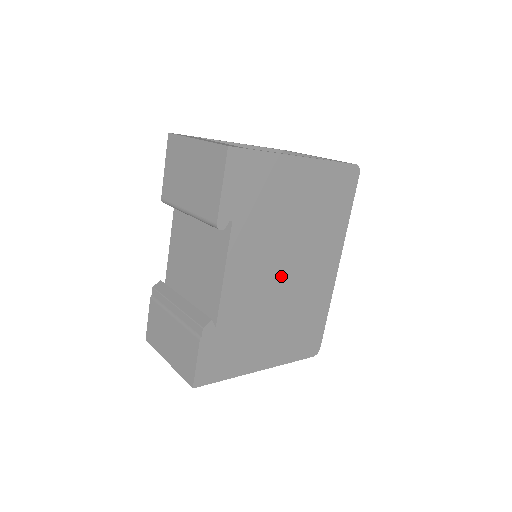
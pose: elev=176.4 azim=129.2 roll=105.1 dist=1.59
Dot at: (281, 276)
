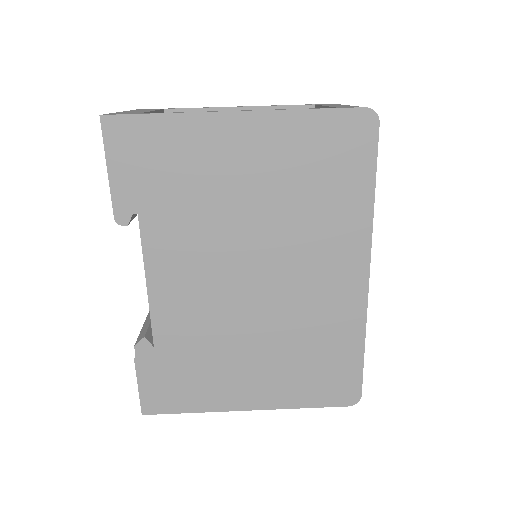
Dot at: (248, 287)
